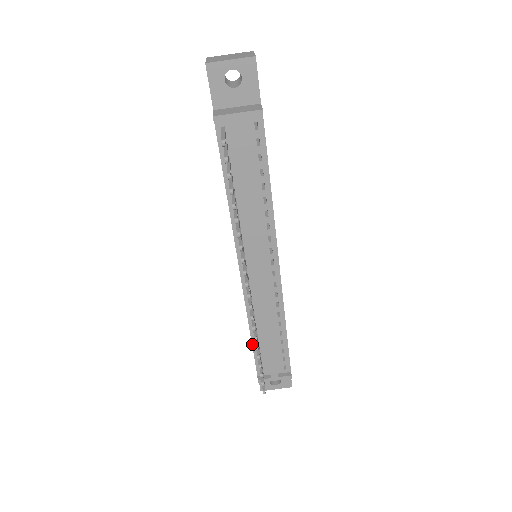
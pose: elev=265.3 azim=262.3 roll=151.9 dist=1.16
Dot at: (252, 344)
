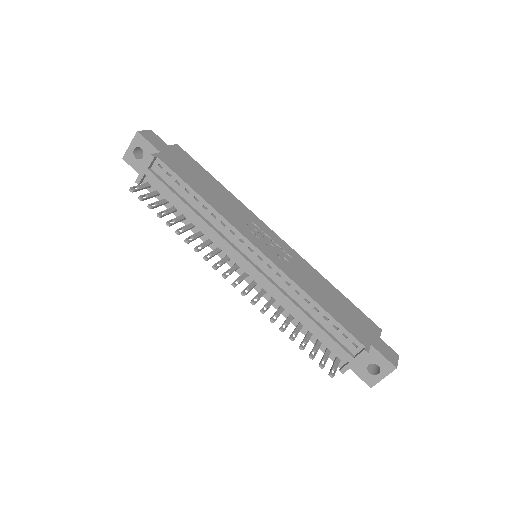
Dot at: occluded
